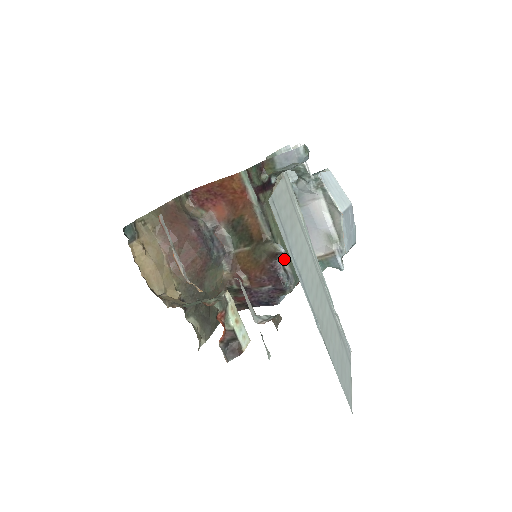
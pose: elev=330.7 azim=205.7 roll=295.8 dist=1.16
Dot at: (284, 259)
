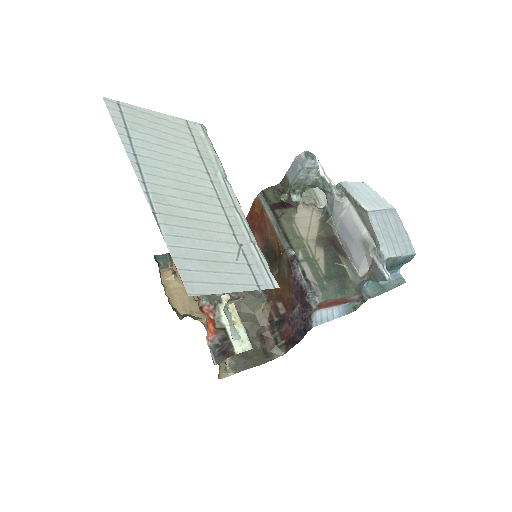
Dot at: (306, 269)
